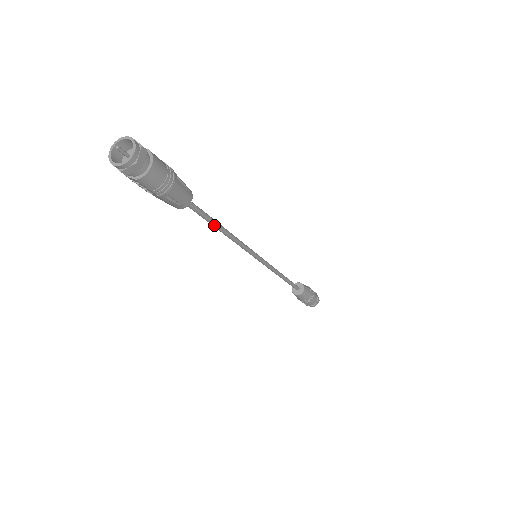
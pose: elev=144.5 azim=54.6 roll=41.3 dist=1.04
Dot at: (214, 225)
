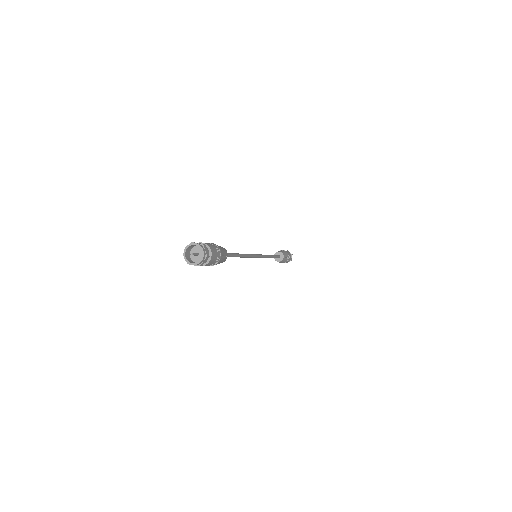
Dot at: occluded
